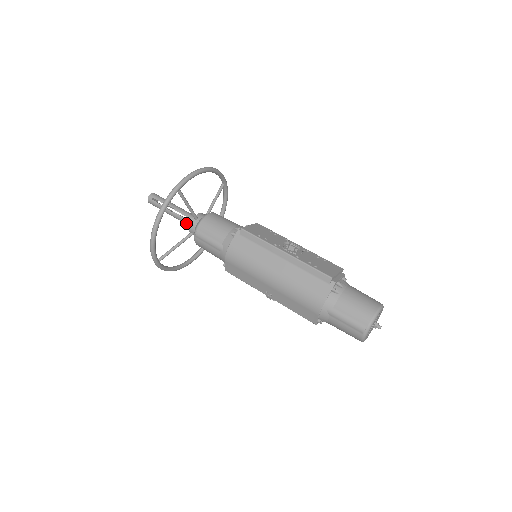
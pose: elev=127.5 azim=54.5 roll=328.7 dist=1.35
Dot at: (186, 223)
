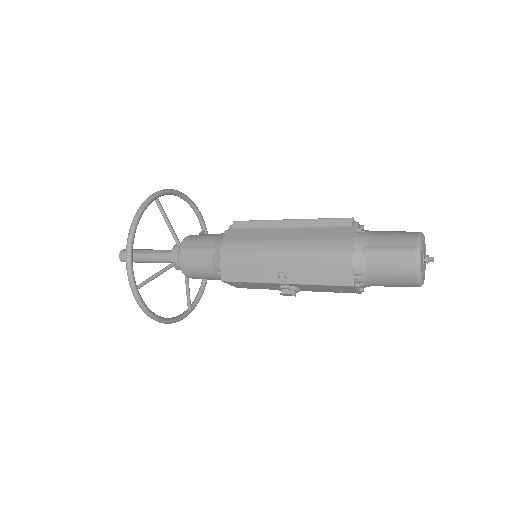
Dot at: (167, 258)
